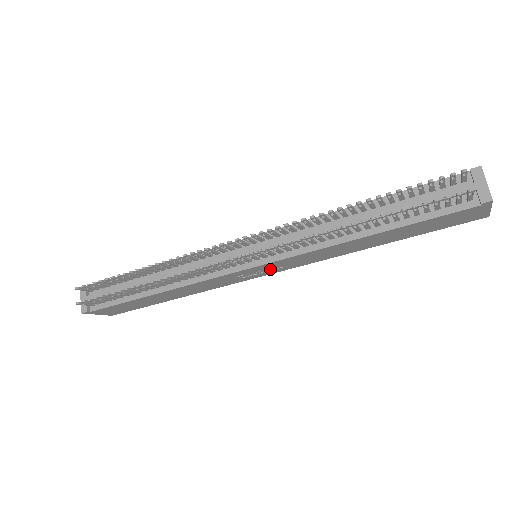
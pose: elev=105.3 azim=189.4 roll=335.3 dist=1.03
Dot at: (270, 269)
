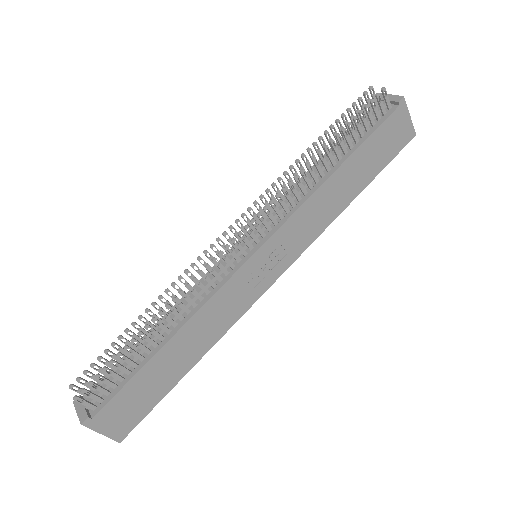
Dot at: (275, 260)
